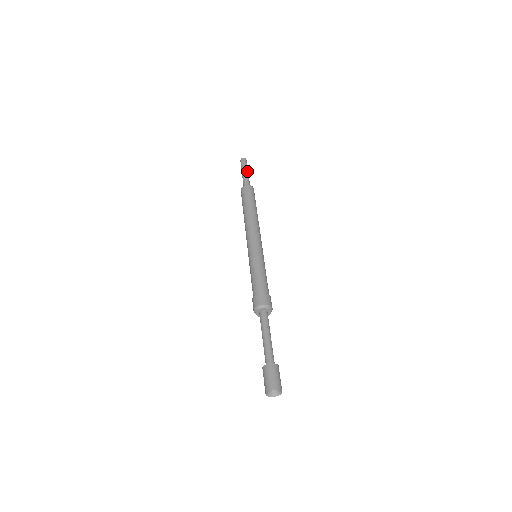
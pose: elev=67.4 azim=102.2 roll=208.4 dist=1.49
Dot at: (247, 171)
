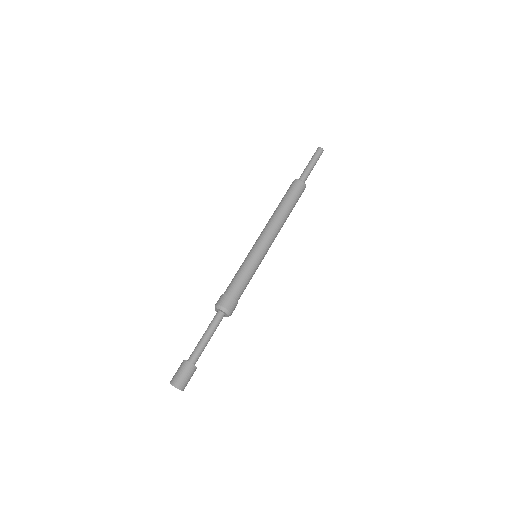
Dot at: occluded
